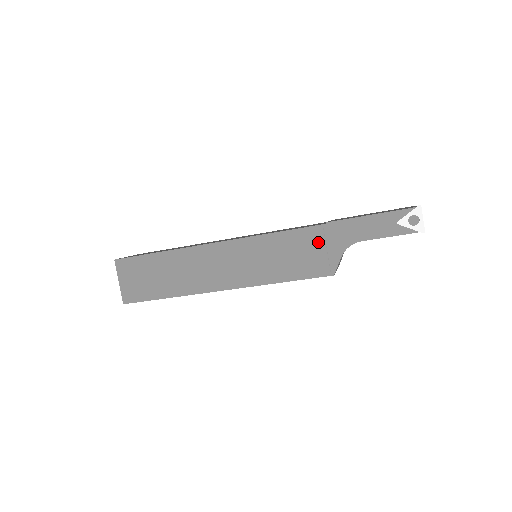
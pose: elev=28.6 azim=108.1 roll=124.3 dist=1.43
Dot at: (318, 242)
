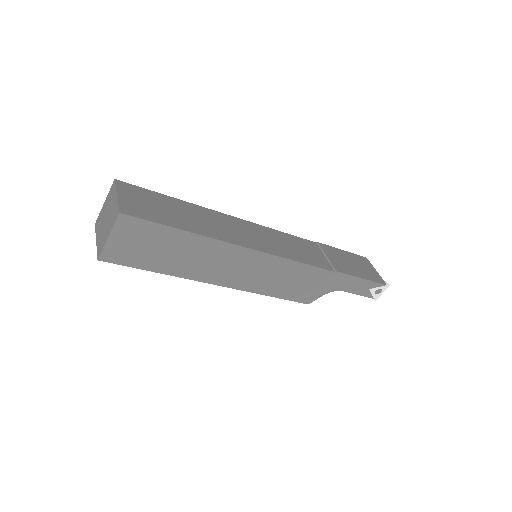
Dot at: (320, 281)
